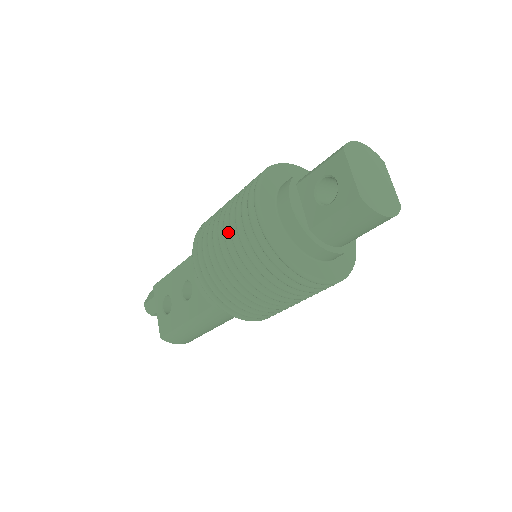
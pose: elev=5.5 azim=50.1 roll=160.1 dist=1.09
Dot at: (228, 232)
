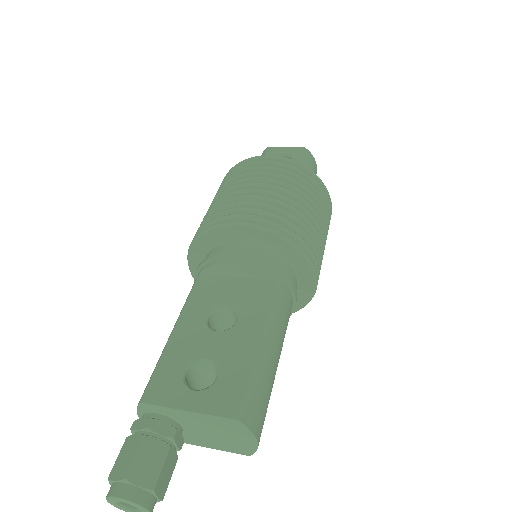
Dot at: (253, 183)
